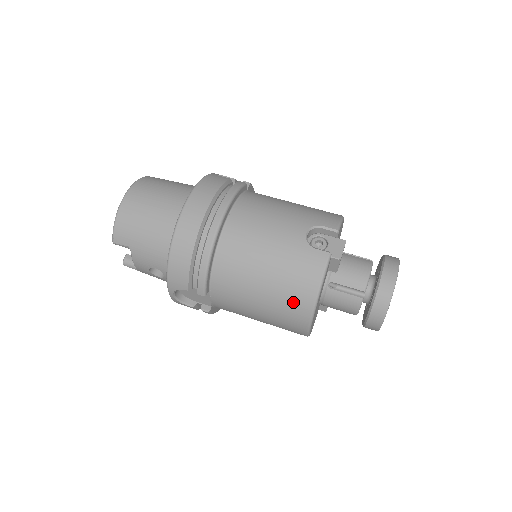
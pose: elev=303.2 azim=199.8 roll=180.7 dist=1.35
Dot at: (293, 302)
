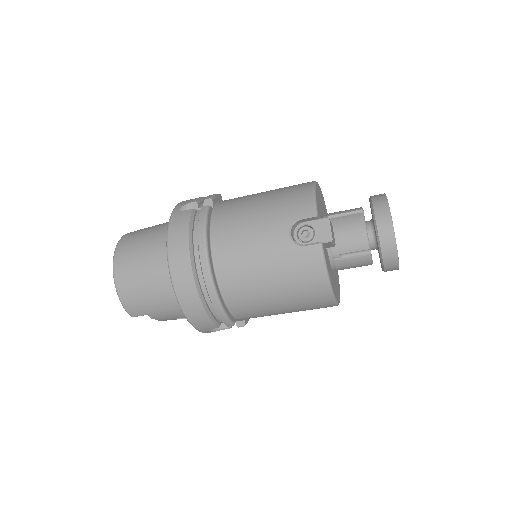
Dot at: (311, 297)
